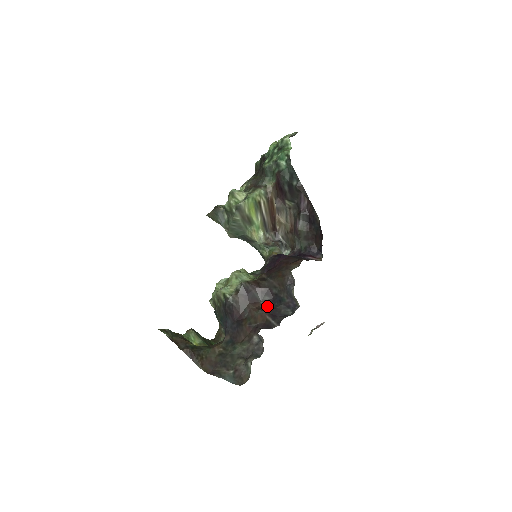
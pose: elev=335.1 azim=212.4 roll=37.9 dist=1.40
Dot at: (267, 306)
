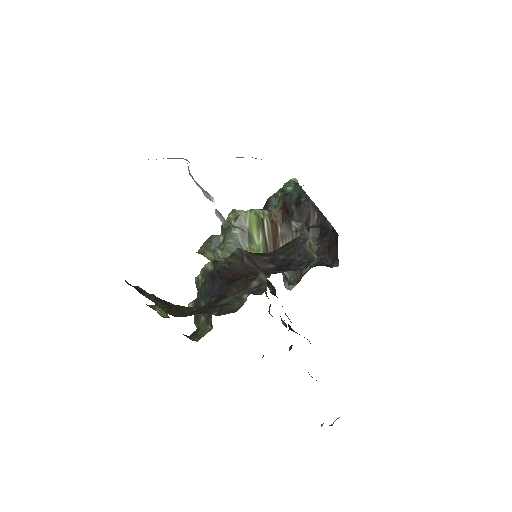
Dot at: occluded
